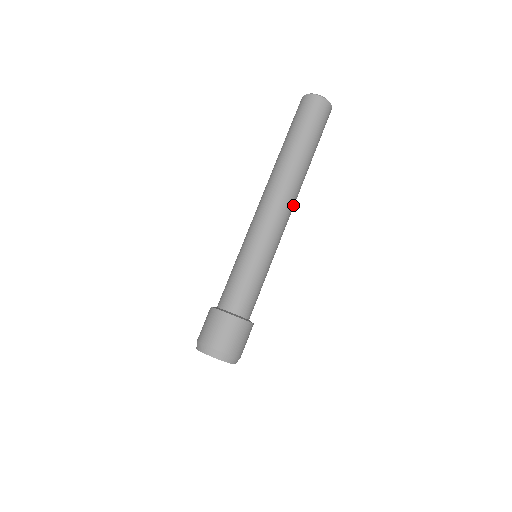
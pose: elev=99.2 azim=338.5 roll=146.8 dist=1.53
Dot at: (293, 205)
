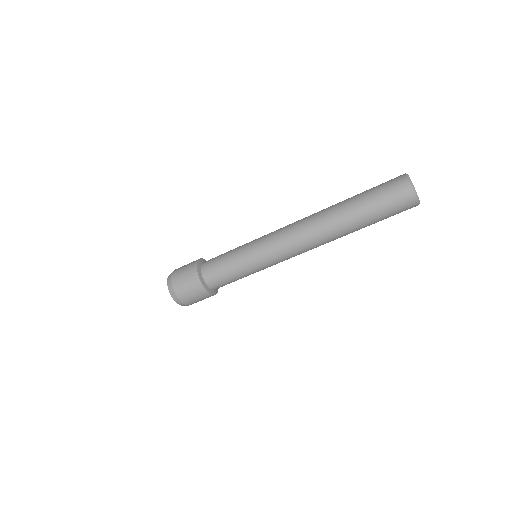
Dot at: occluded
